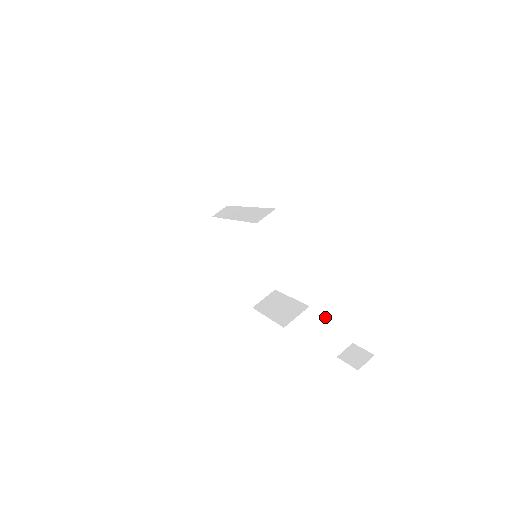
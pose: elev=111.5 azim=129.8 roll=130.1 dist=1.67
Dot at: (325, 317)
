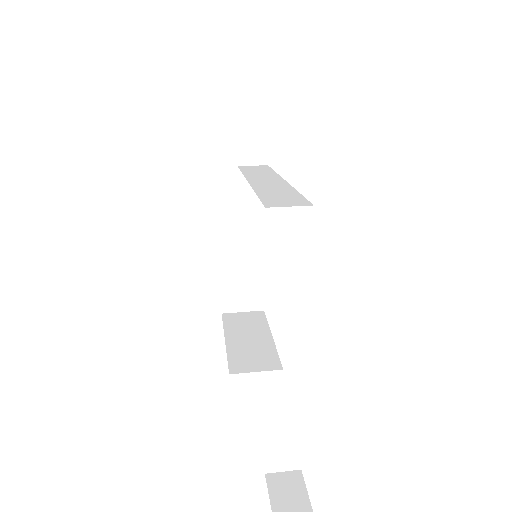
Dot at: (285, 411)
